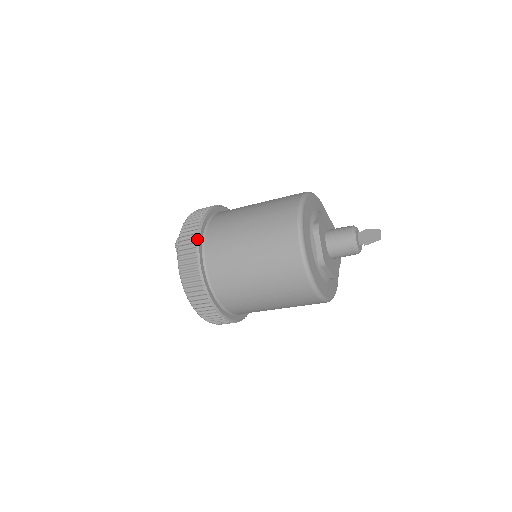
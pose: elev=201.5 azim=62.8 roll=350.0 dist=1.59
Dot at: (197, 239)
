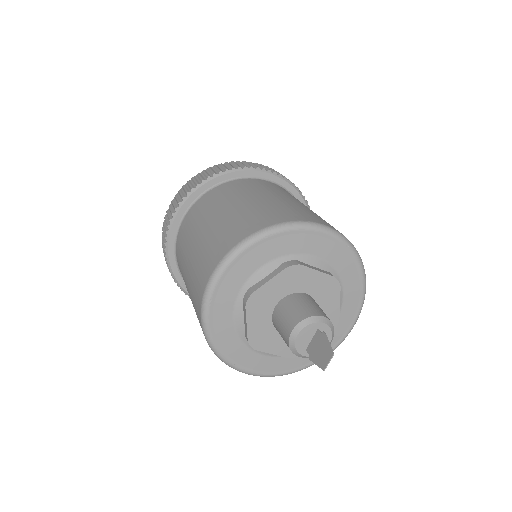
Dot at: (168, 226)
